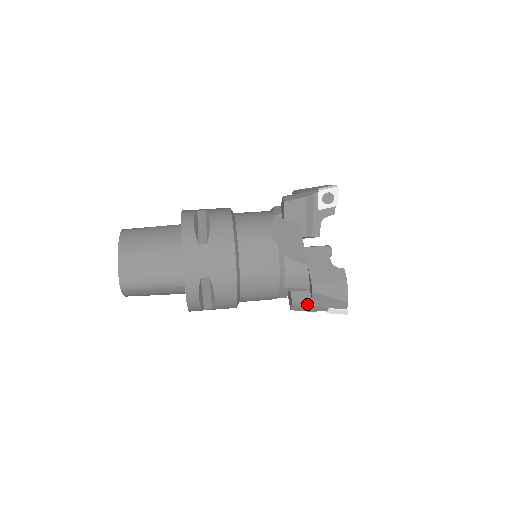
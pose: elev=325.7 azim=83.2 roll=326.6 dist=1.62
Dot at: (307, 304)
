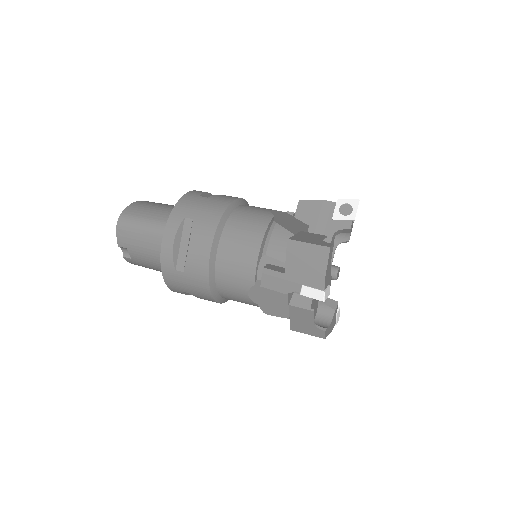
Dot at: (279, 274)
